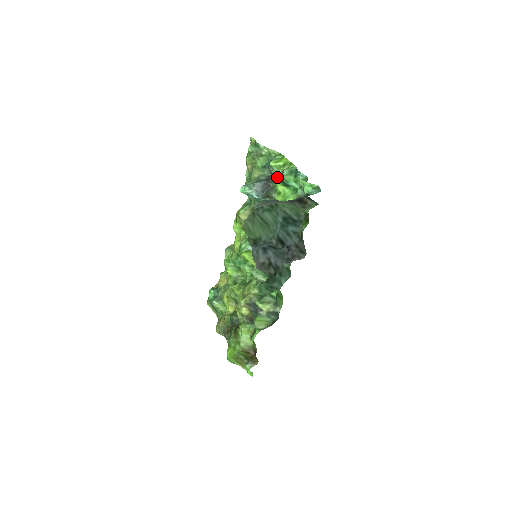
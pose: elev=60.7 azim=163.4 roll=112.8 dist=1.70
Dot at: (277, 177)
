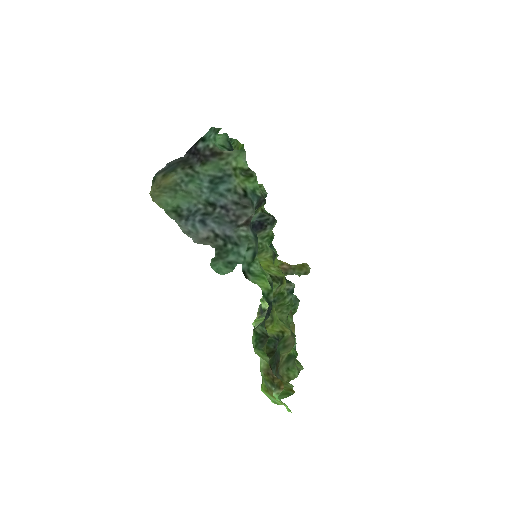
Dot at: occluded
